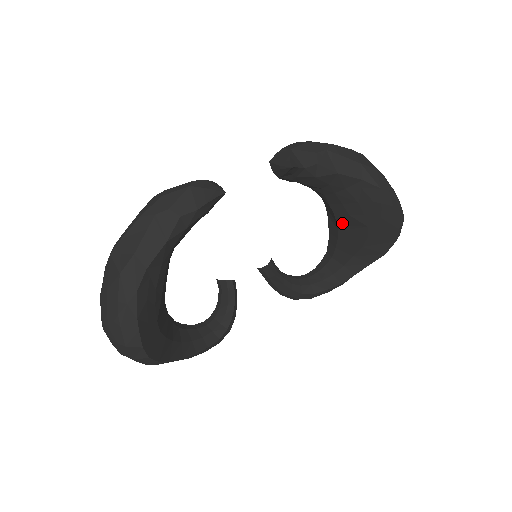
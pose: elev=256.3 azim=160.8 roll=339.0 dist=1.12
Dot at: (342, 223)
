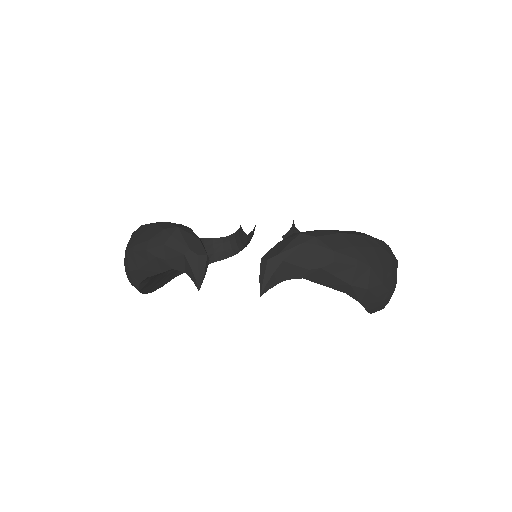
Dot at: occluded
